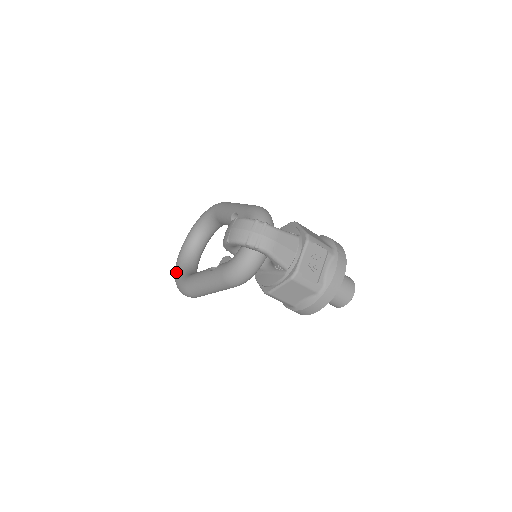
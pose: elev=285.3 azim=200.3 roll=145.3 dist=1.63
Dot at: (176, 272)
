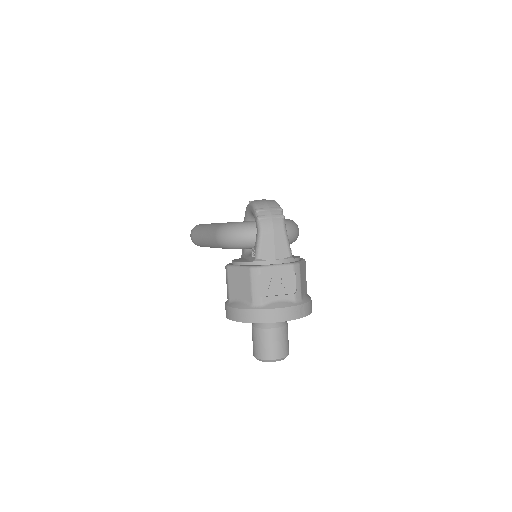
Dot at: occluded
